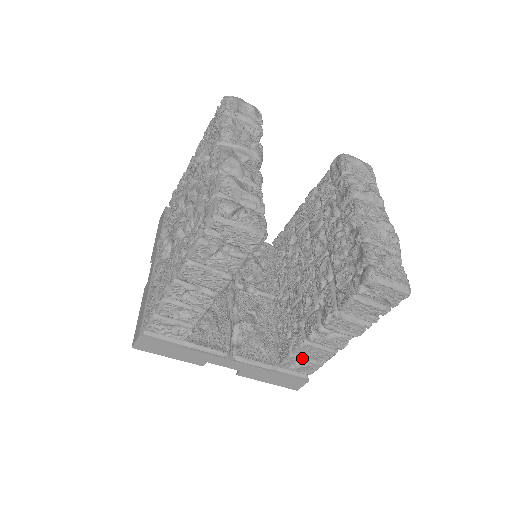
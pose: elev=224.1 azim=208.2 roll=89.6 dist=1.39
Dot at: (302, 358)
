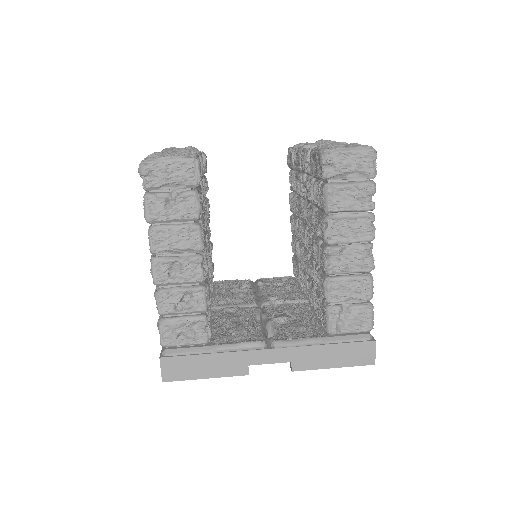
Dot at: (344, 309)
